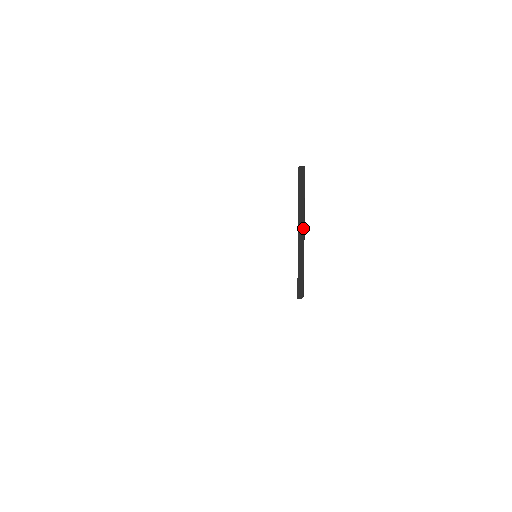
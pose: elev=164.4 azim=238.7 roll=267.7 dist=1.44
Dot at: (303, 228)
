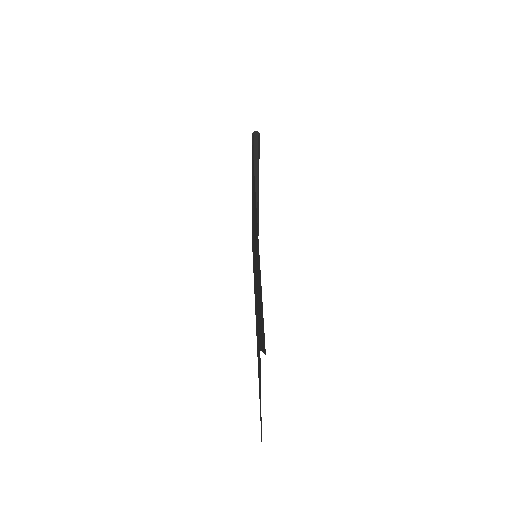
Dot at: (258, 192)
